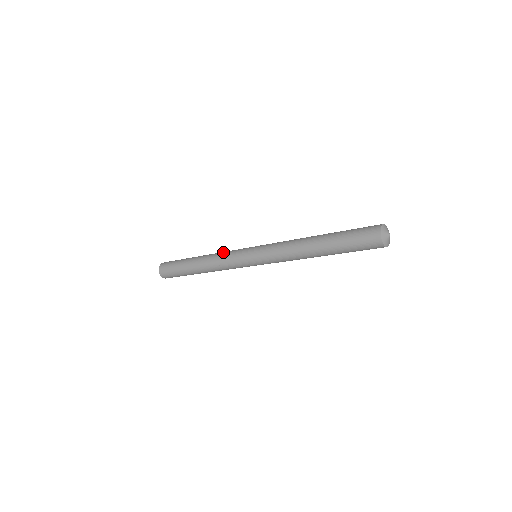
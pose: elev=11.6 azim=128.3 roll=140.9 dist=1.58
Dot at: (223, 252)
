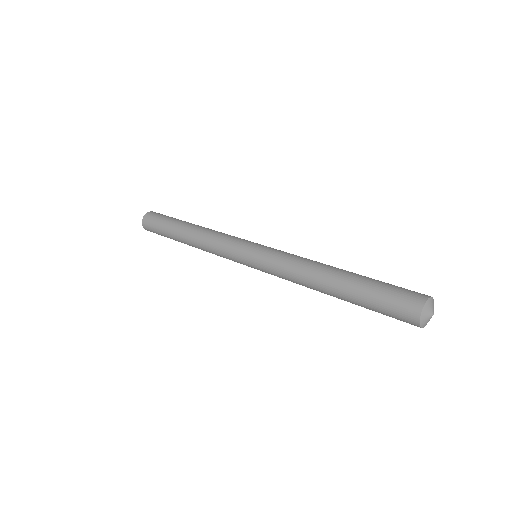
Dot at: (212, 245)
